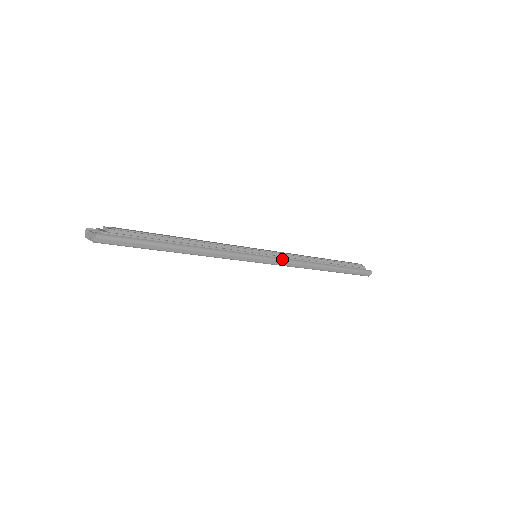
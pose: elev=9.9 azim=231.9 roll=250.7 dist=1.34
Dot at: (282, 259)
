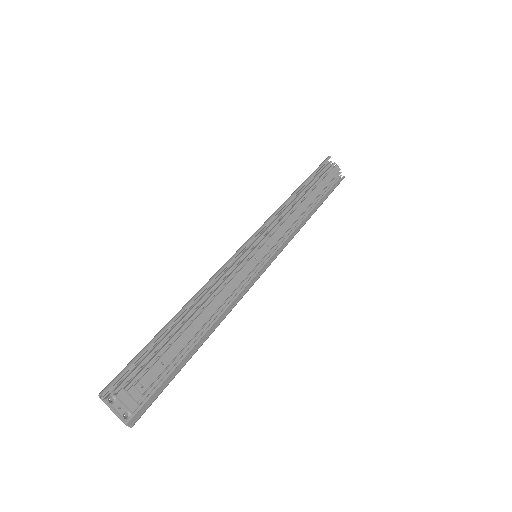
Dot at: (280, 252)
